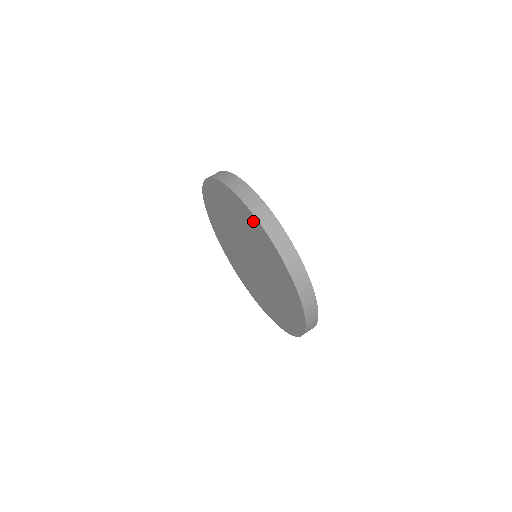
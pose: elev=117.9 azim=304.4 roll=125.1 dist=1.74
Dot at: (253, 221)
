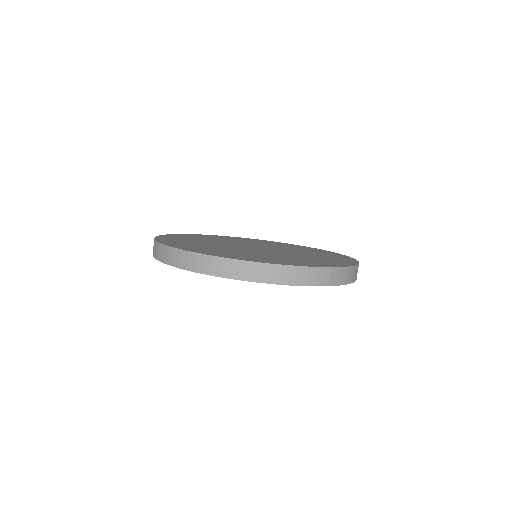
Dot at: occluded
